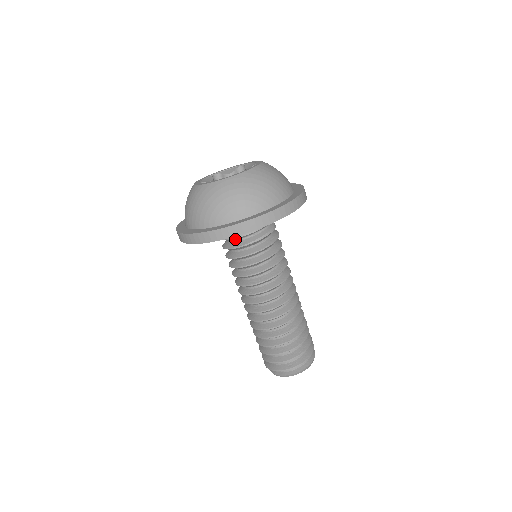
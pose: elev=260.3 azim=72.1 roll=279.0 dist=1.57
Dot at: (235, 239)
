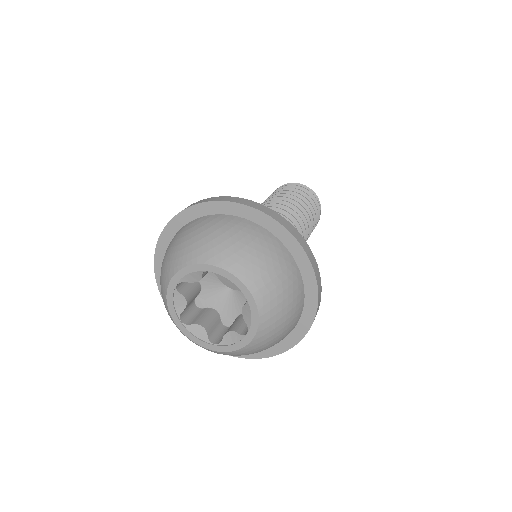
Dot at: occluded
